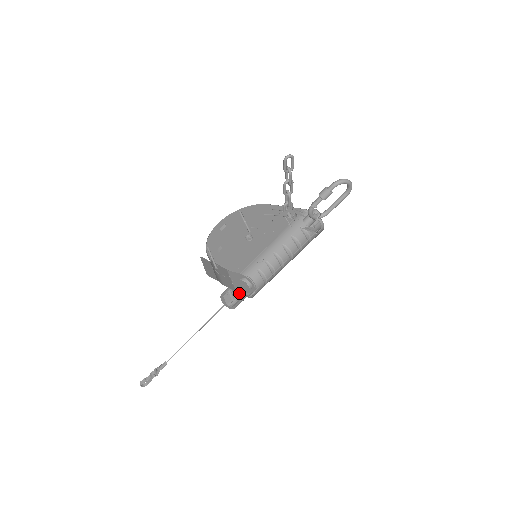
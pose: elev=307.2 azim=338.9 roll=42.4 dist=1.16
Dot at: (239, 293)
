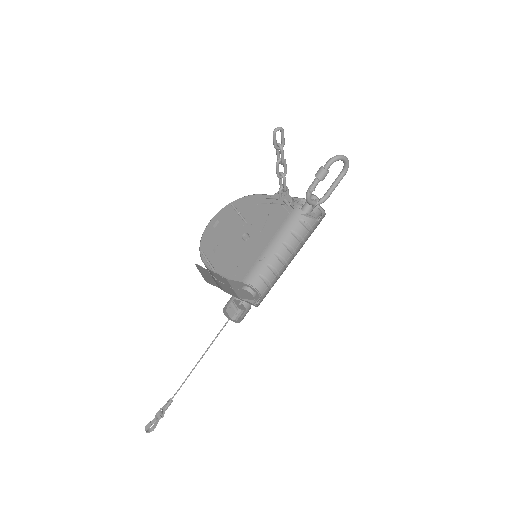
Dot at: occluded
